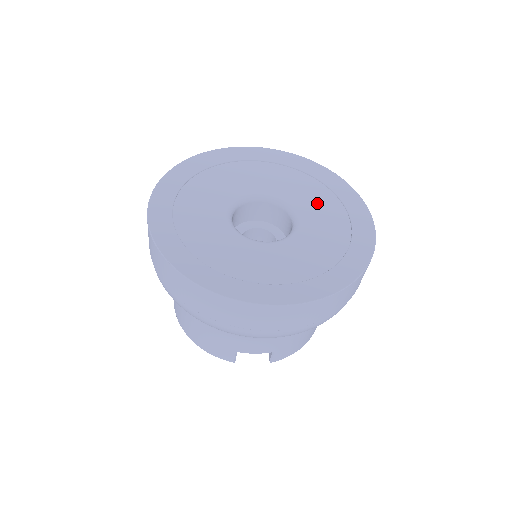
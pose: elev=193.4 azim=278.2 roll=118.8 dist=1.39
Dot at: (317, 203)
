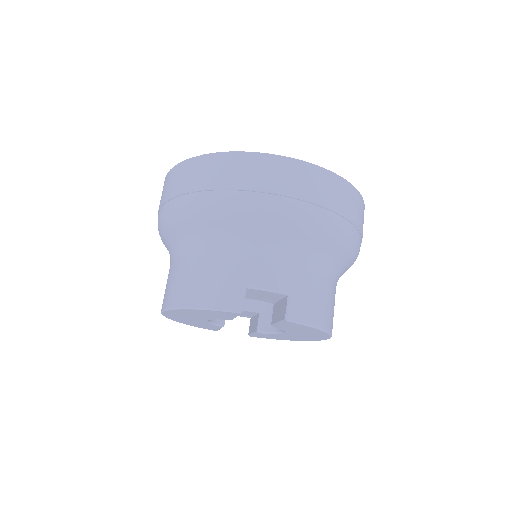
Dot at: occluded
